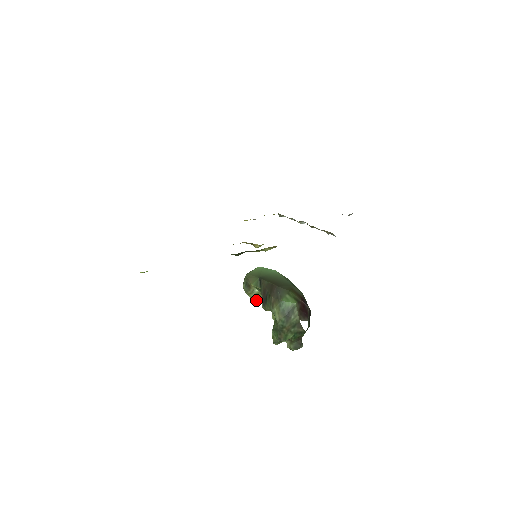
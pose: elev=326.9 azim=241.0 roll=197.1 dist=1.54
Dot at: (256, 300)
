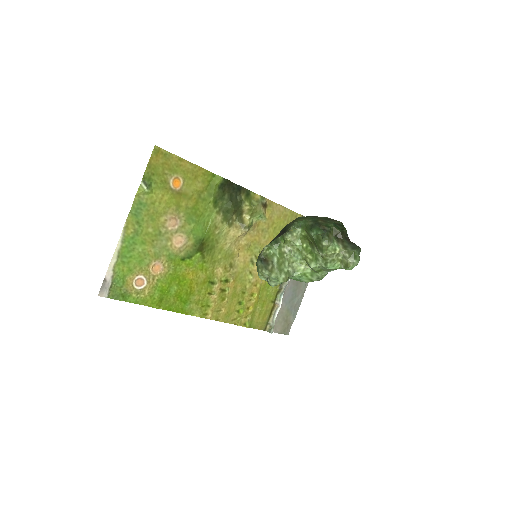
Dot at: (283, 274)
